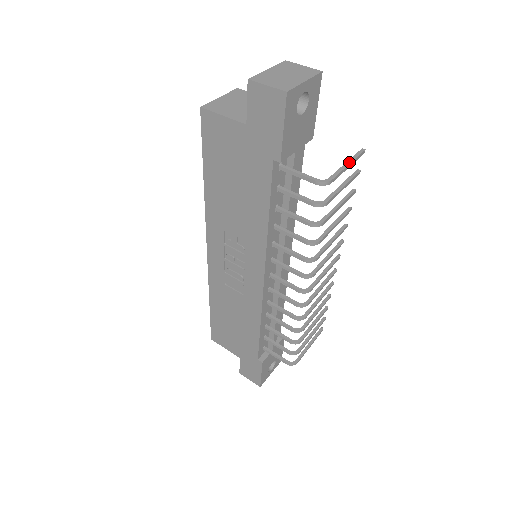
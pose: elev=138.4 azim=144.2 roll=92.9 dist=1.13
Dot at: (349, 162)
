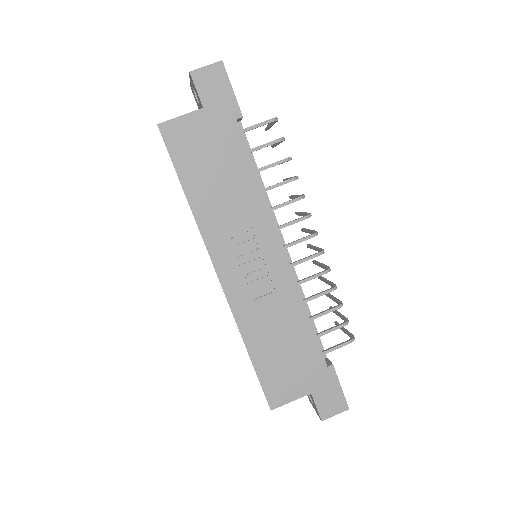
Dot at: occluded
